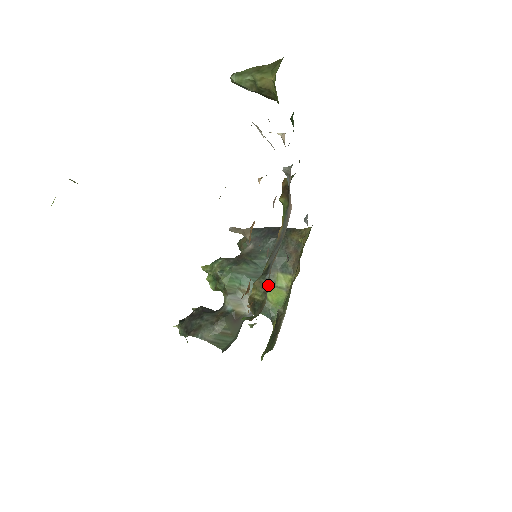
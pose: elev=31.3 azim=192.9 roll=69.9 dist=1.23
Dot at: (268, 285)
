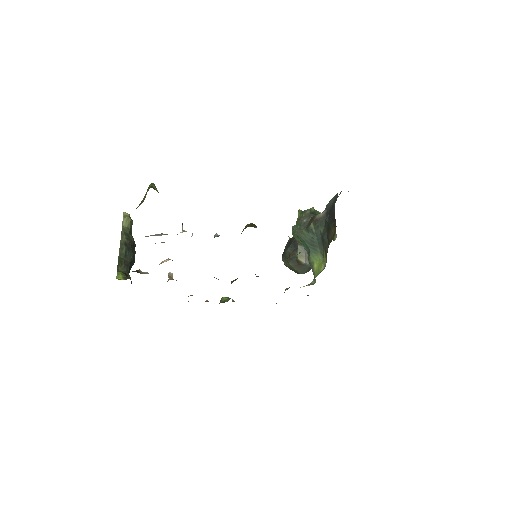
Dot at: occluded
